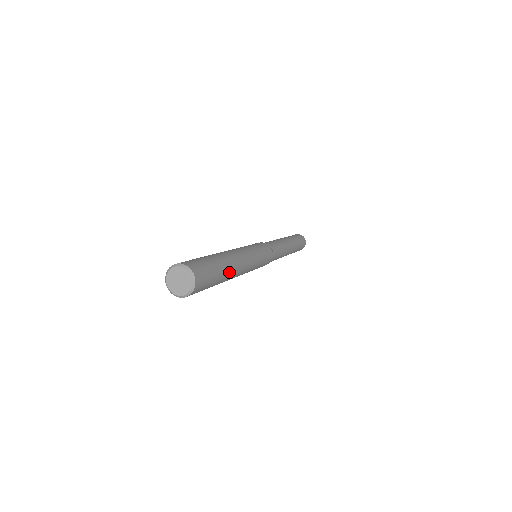
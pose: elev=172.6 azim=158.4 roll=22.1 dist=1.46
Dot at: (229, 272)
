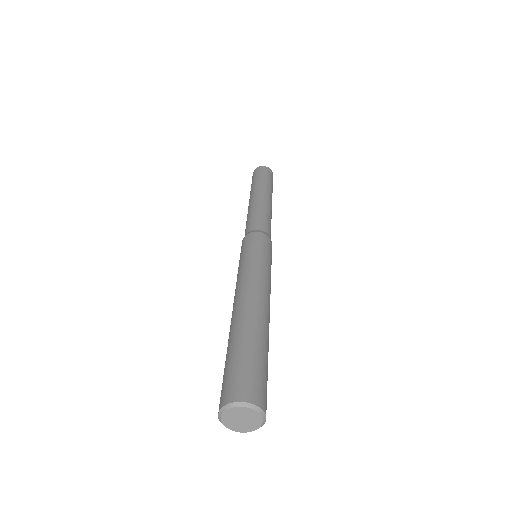
Dot at: occluded
